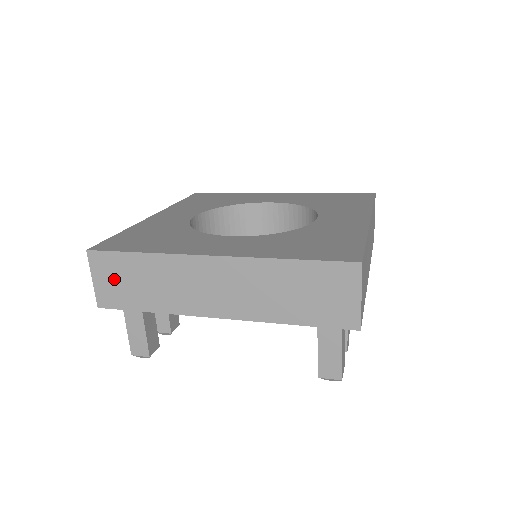
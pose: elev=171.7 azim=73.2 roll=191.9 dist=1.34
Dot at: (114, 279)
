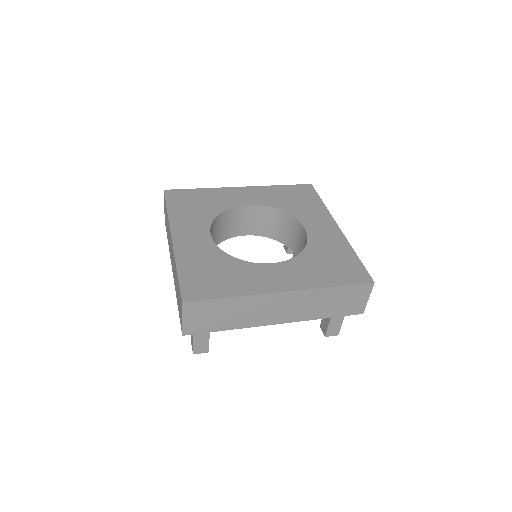
Dot at: (202, 316)
